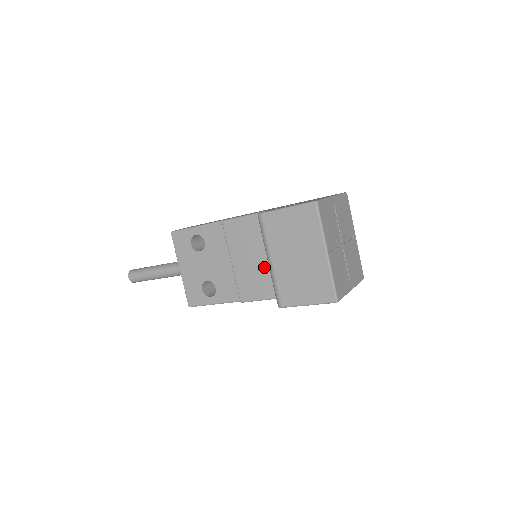
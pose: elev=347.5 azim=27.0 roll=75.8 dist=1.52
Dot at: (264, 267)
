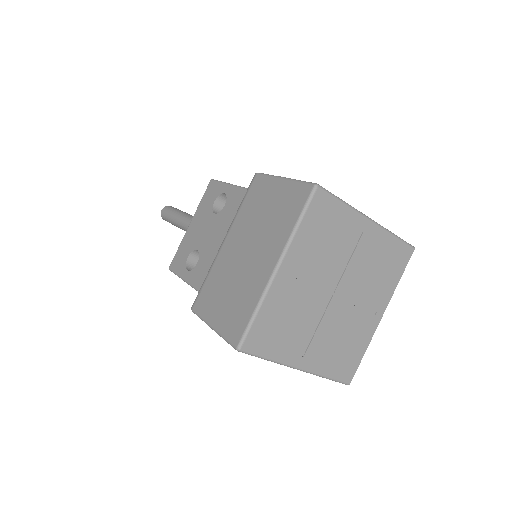
Dot at: occluded
